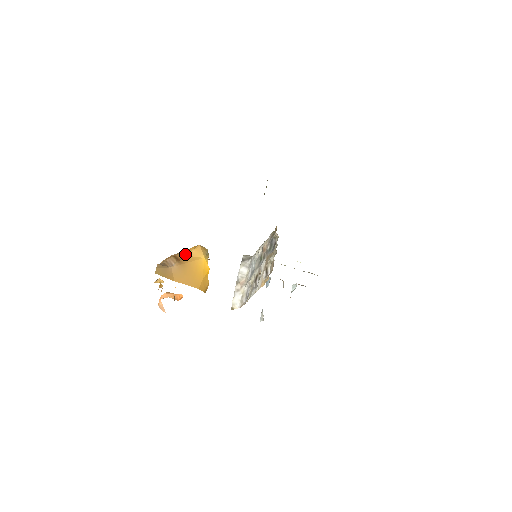
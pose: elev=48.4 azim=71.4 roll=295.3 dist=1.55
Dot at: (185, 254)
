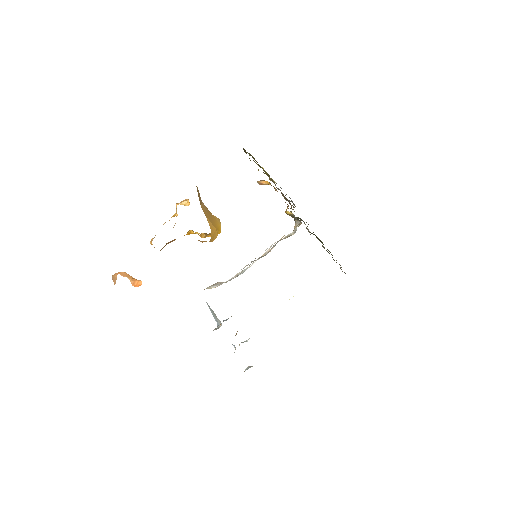
Dot at: occluded
